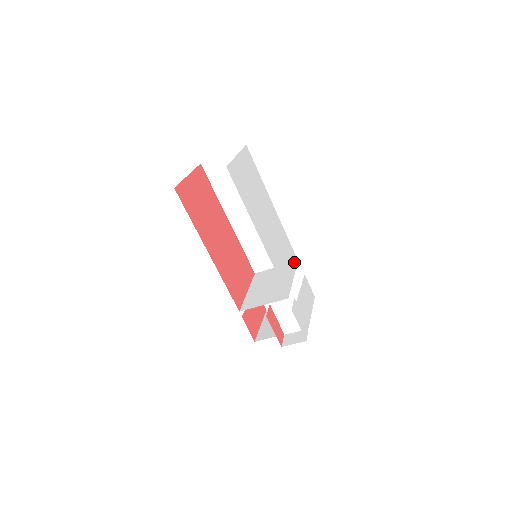
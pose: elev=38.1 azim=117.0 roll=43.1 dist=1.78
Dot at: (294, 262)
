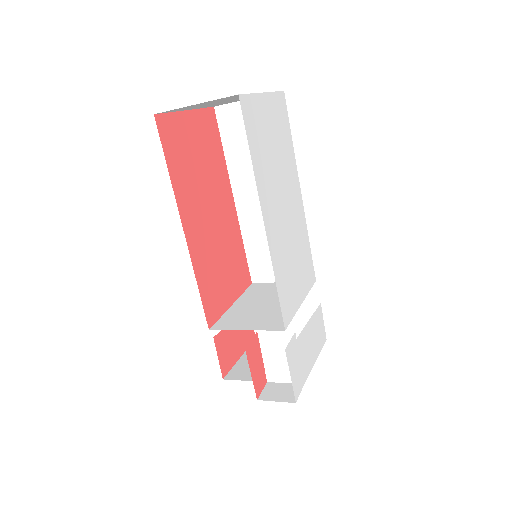
Dot at: (310, 281)
